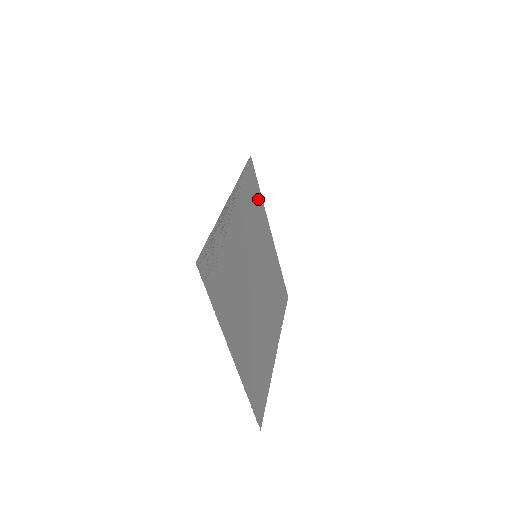
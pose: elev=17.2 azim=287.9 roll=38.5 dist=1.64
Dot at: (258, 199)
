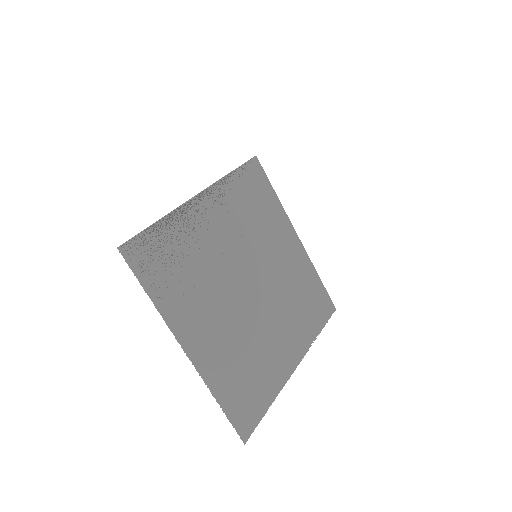
Dot at: (269, 199)
